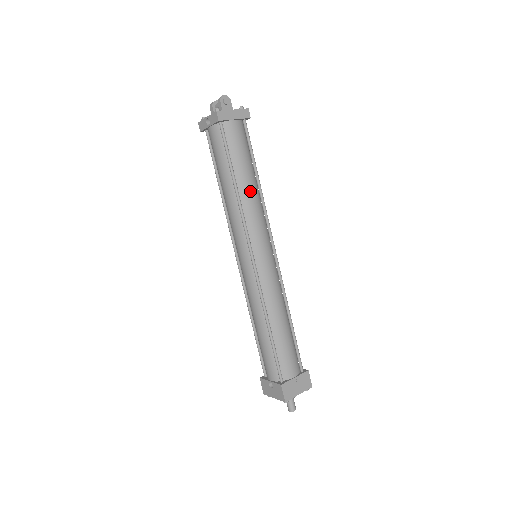
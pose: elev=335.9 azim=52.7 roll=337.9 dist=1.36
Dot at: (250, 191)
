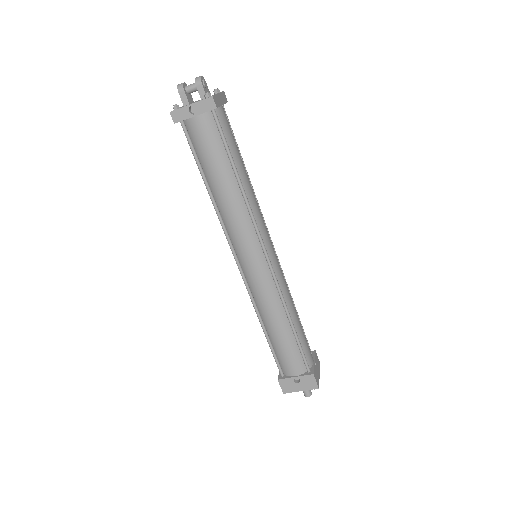
Dot at: (250, 186)
